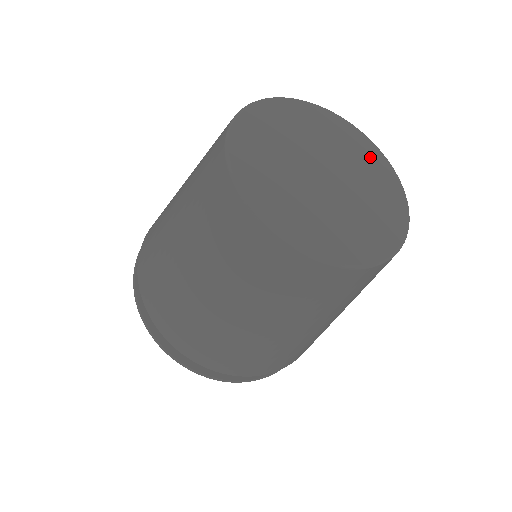
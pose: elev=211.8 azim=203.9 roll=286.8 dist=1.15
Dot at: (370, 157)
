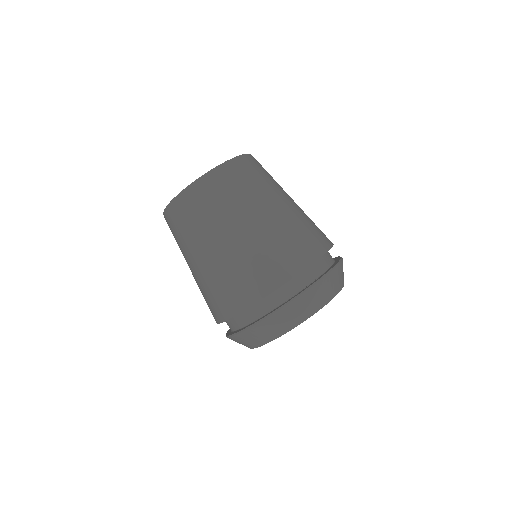
Dot at: occluded
